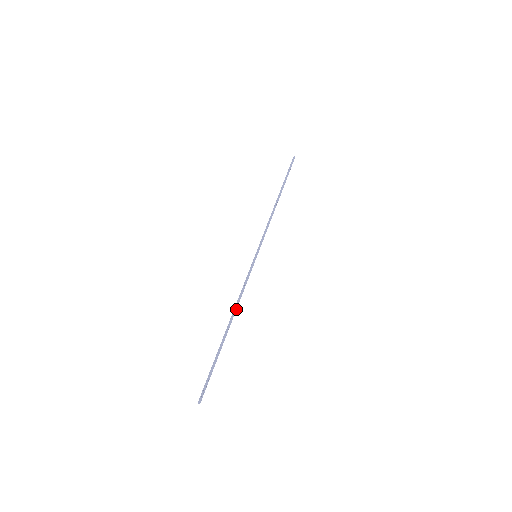
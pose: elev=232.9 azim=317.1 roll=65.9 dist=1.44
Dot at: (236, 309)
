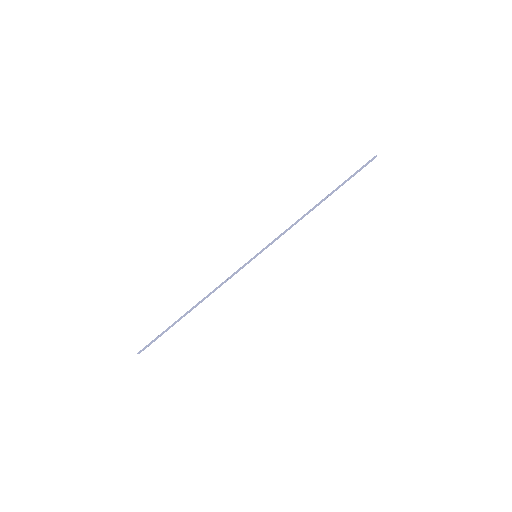
Dot at: occluded
